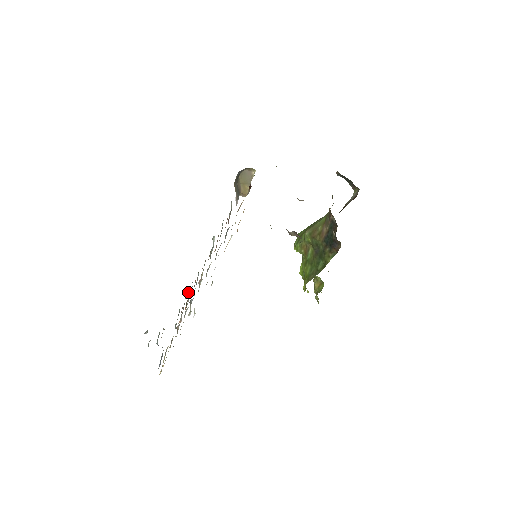
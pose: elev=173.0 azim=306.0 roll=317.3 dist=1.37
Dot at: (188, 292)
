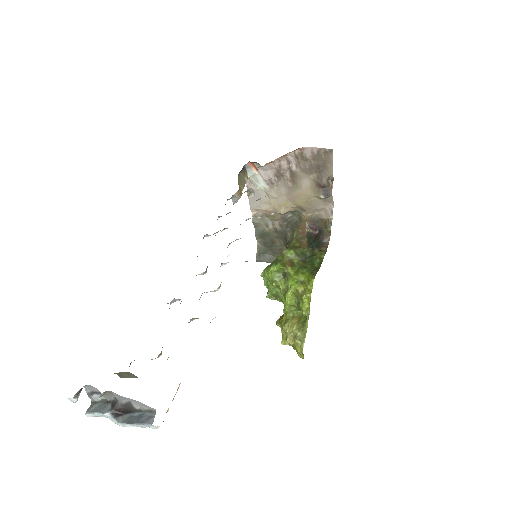
Dot at: occluded
